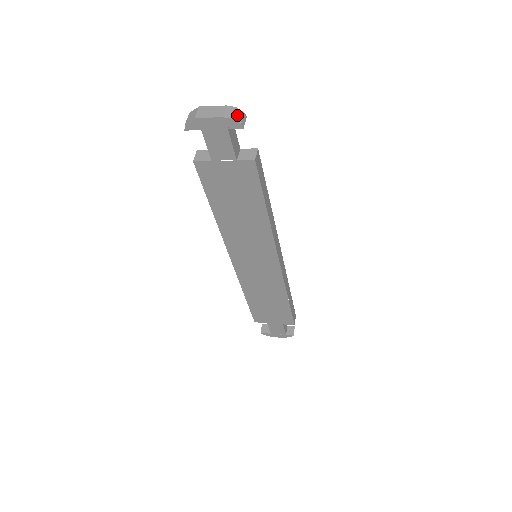
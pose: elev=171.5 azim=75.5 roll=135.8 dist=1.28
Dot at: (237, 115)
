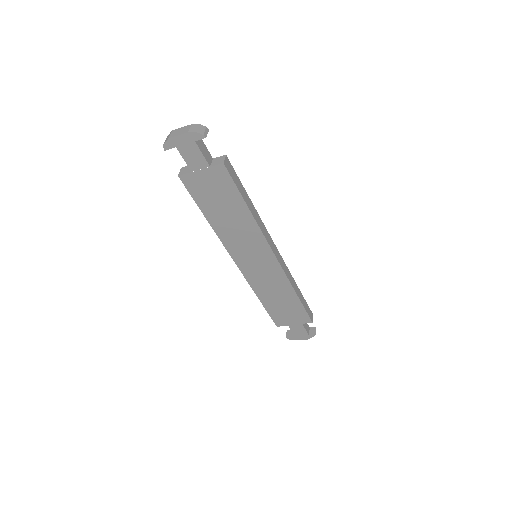
Dot at: (200, 129)
